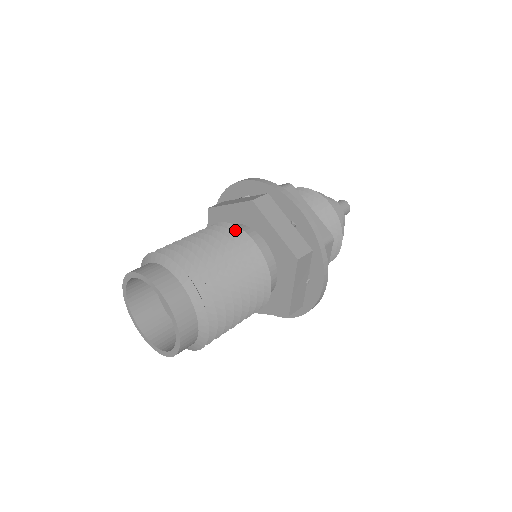
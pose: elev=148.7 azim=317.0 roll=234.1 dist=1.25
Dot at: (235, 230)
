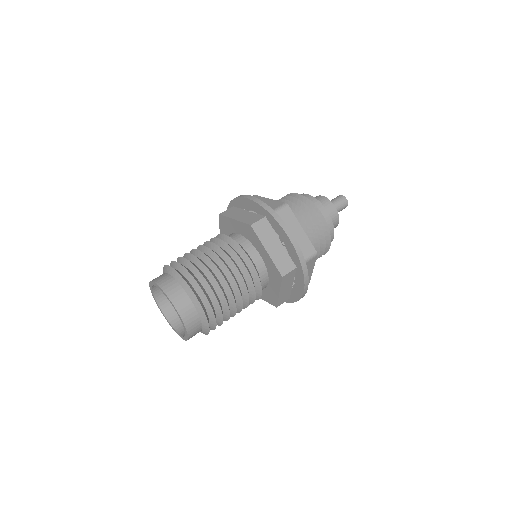
Dot at: (236, 246)
